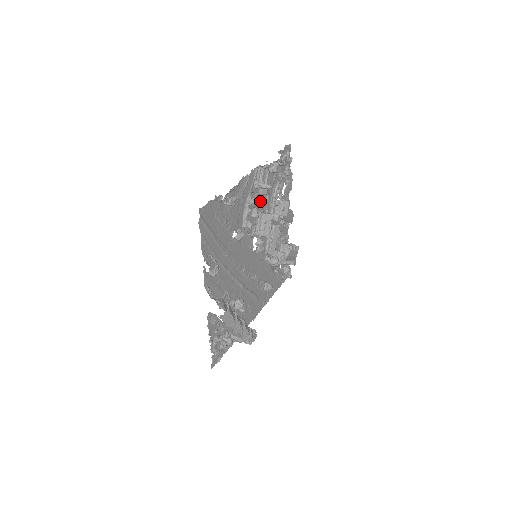
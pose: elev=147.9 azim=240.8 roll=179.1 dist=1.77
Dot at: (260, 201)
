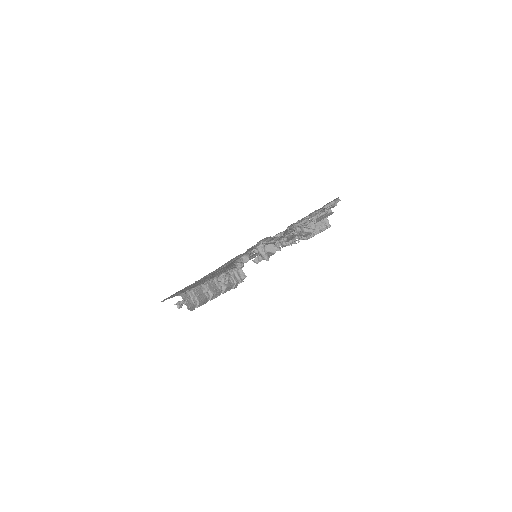
Dot at: occluded
